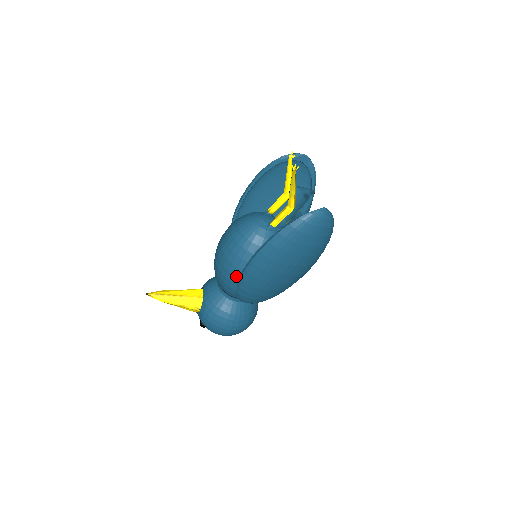
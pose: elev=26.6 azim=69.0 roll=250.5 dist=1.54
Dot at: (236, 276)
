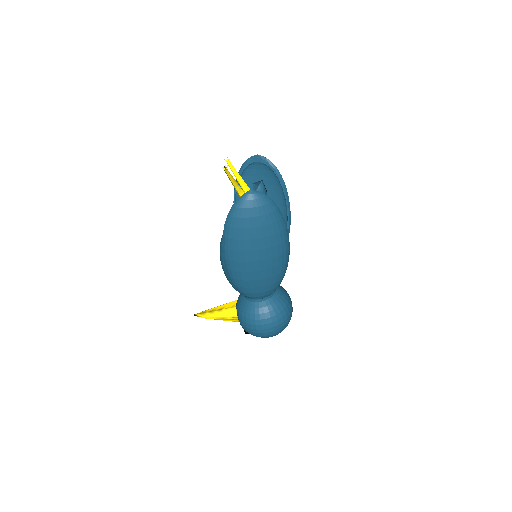
Dot at: occluded
